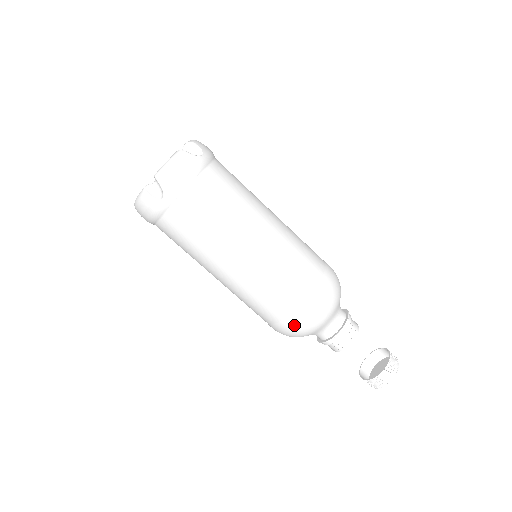
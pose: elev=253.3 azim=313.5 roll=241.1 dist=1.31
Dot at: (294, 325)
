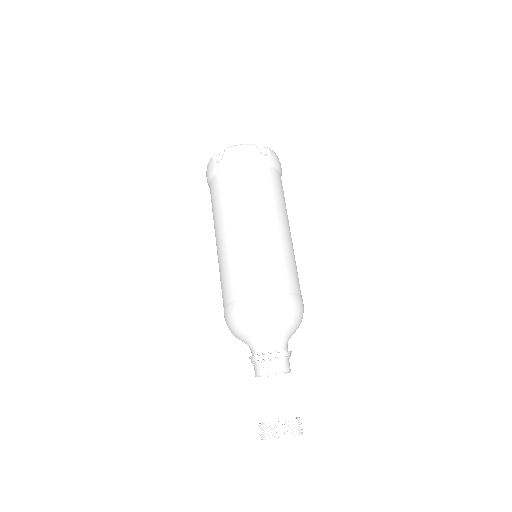
Dot at: (281, 303)
